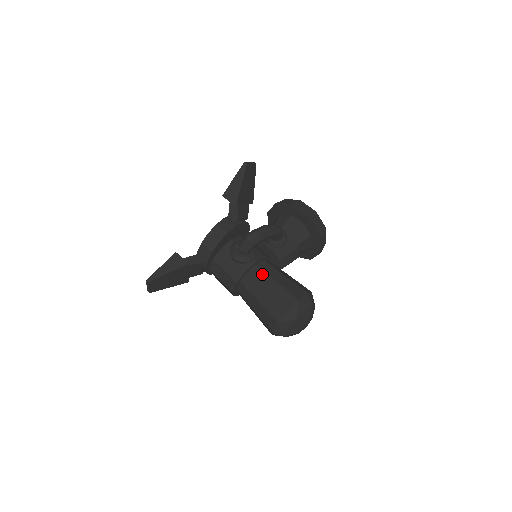
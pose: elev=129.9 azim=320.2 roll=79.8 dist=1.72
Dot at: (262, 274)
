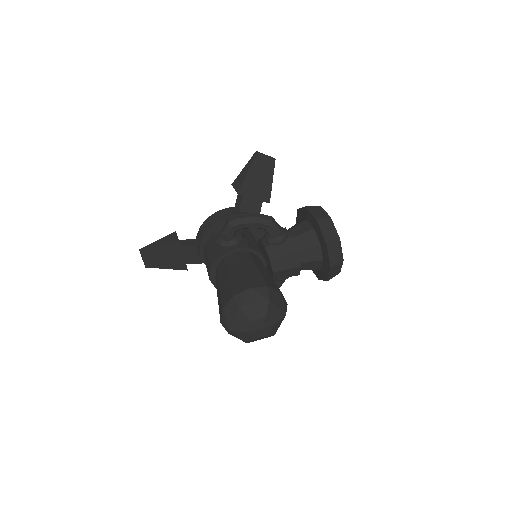
Dot at: (235, 261)
